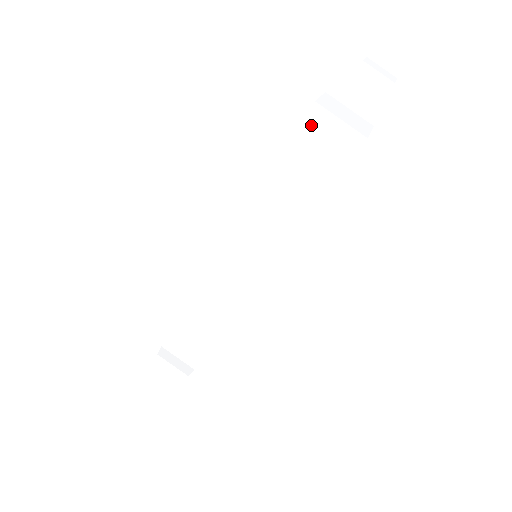
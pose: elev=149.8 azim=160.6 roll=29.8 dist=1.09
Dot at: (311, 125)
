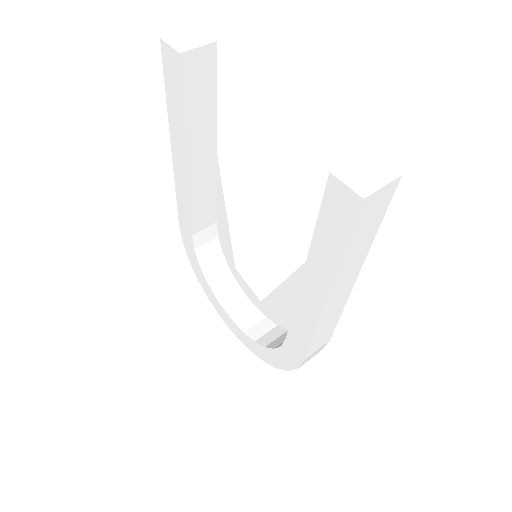
Dot at: (364, 209)
